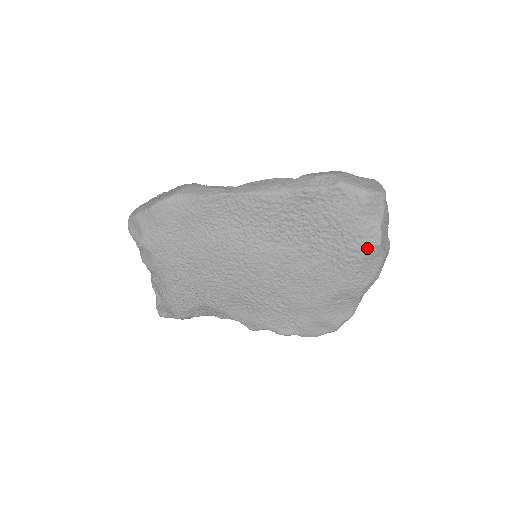
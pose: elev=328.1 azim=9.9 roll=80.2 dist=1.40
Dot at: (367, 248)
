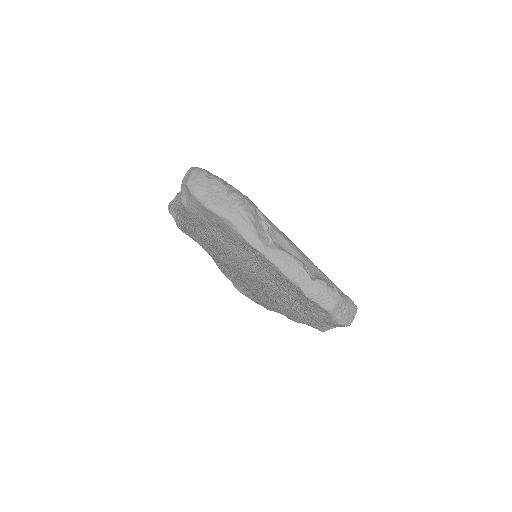
Dot at: (314, 327)
